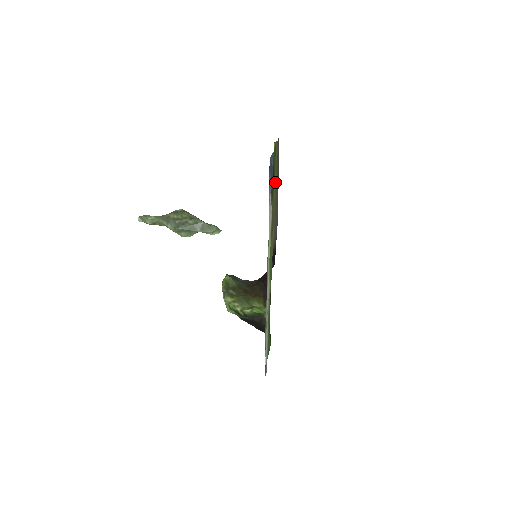
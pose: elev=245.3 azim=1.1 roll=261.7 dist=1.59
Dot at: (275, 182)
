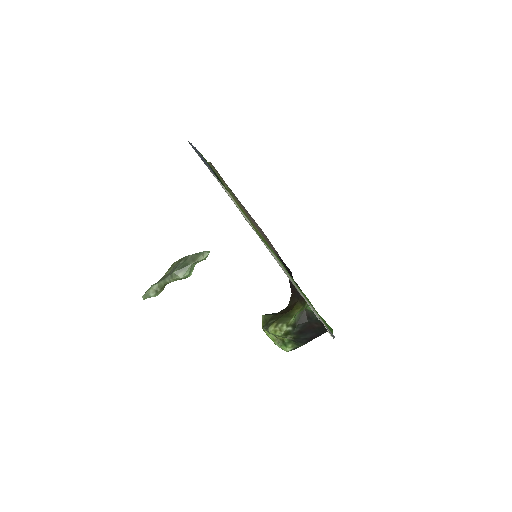
Dot at: (229, 191)
